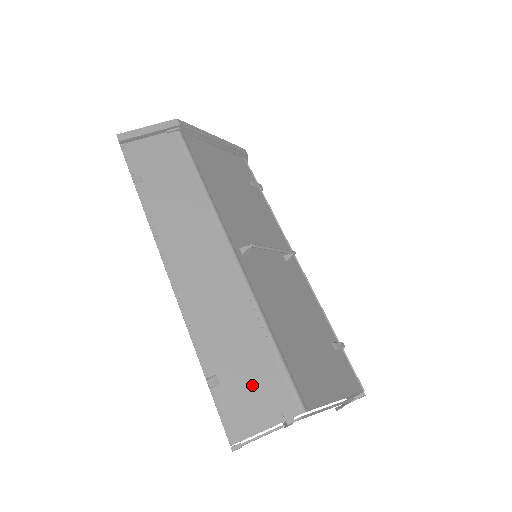
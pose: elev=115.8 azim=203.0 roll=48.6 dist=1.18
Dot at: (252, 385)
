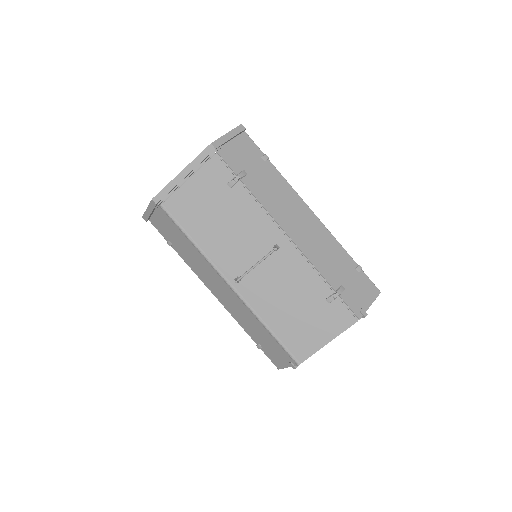
Dot at: (273, 350)
